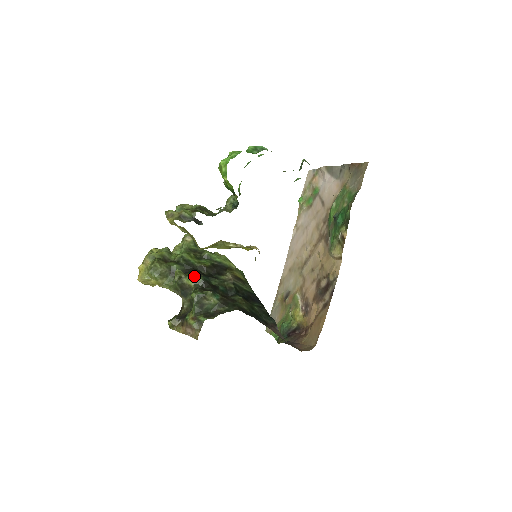
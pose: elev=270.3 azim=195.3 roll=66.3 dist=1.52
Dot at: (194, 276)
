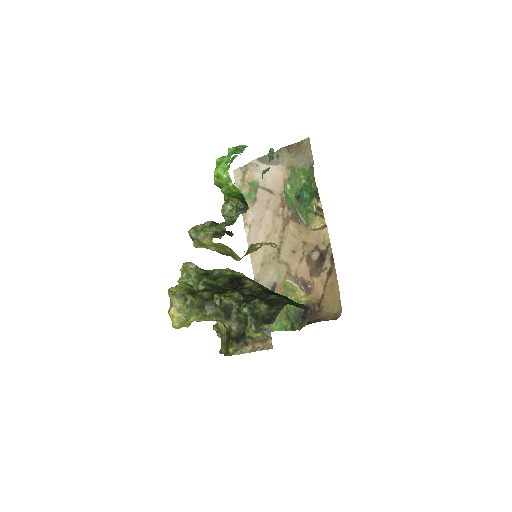
Dot at: (230, 294)
